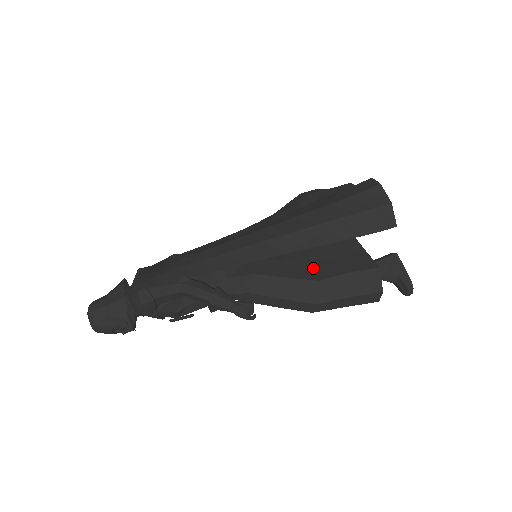
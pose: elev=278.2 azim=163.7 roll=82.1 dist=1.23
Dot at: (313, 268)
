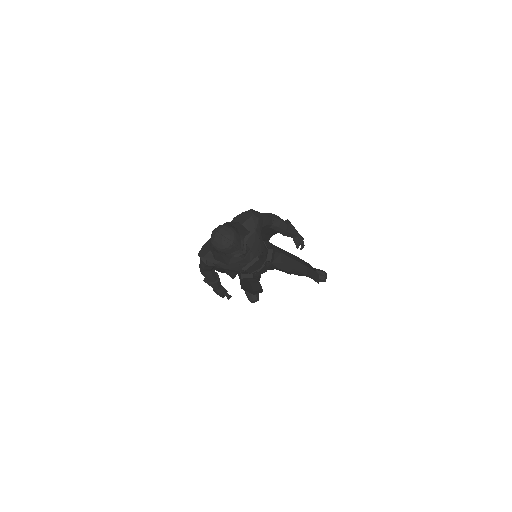
Dot at: occluded
